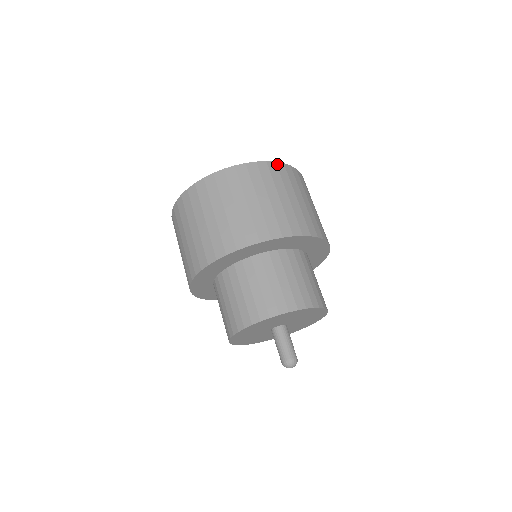
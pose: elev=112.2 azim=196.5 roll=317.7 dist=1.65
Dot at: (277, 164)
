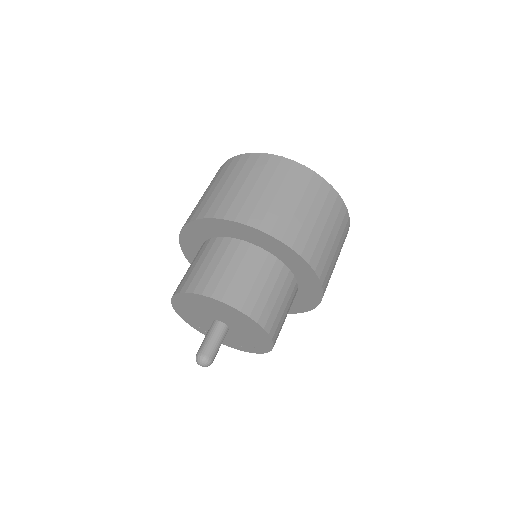
Dot at: (294, 163)
